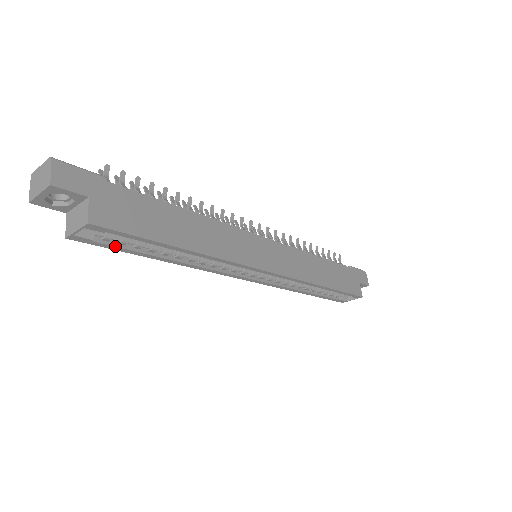
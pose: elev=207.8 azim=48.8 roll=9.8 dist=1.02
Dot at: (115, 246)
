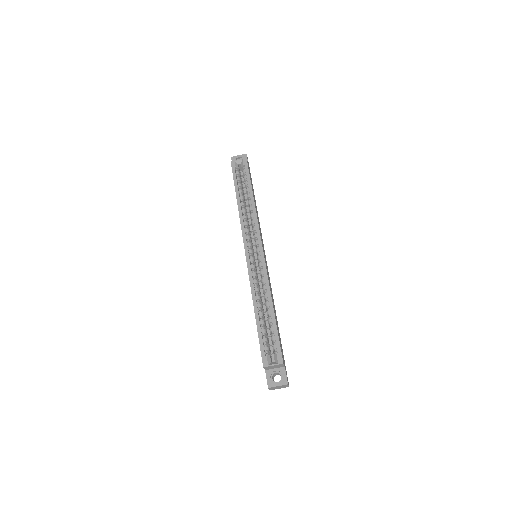
Dot at: (236, 176)
